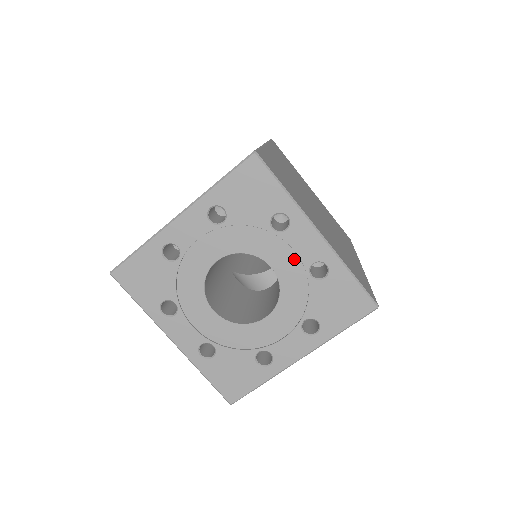
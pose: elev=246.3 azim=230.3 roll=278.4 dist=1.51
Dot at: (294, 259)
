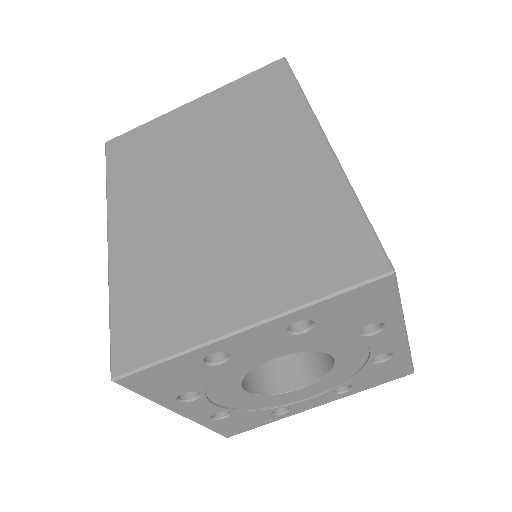
Dot at: (363, 351)
